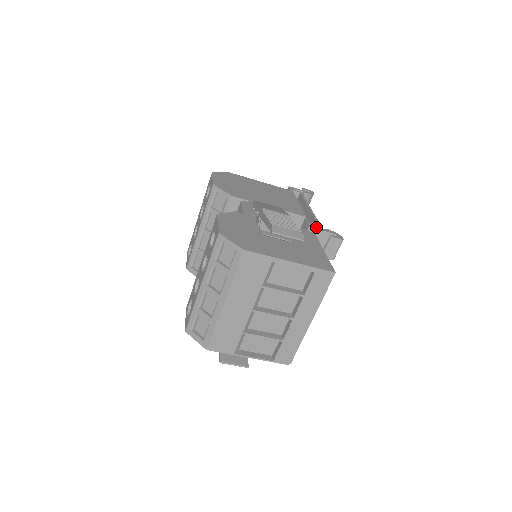
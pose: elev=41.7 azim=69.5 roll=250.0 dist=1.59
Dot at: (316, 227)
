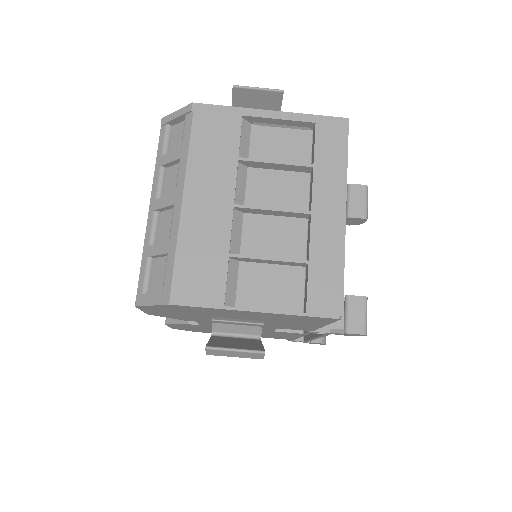
Dot at: occluded
